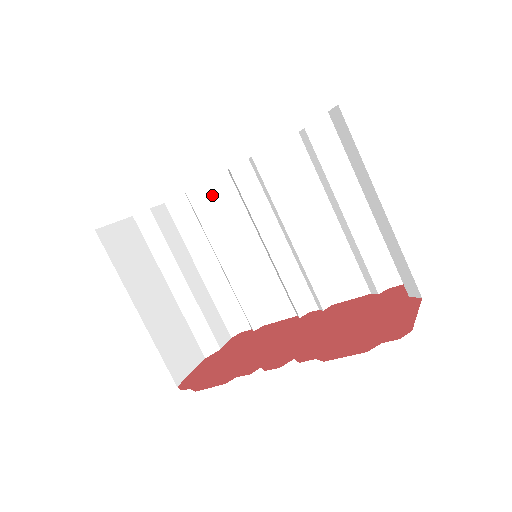
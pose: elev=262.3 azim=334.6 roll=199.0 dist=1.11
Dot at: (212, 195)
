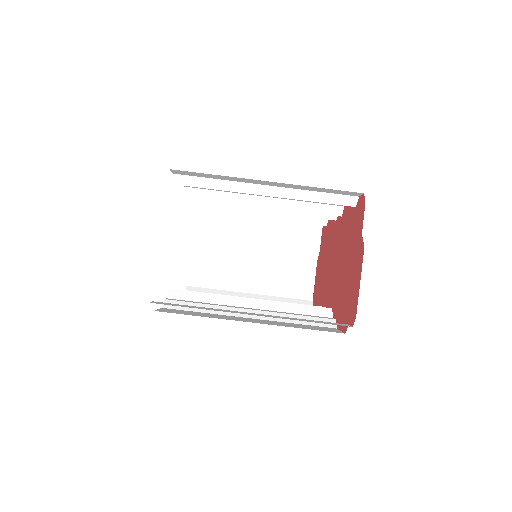
Dot at: occluded
